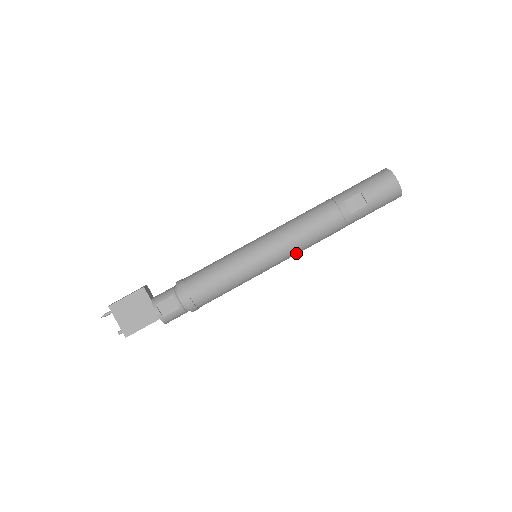
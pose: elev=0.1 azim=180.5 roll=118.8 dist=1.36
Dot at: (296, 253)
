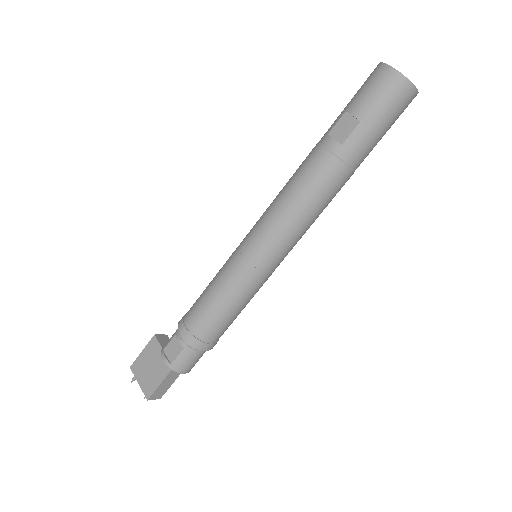
Dot at: (296, 231)
